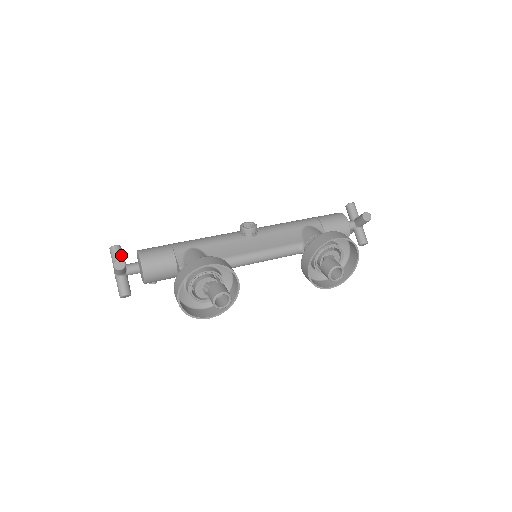
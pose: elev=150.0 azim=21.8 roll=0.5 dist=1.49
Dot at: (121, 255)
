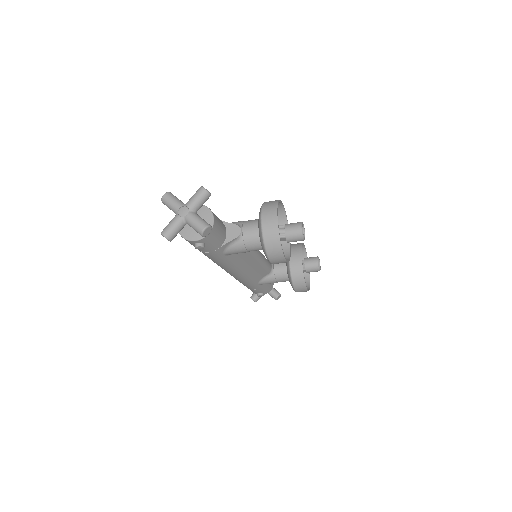
Dot at: occluded
